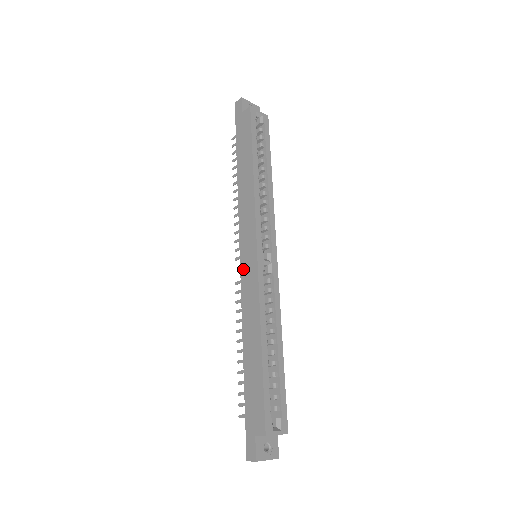
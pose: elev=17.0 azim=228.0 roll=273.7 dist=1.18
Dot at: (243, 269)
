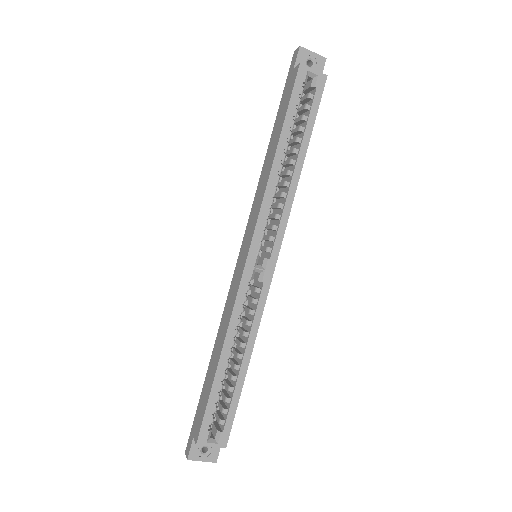
Dot at: (236, 268)
